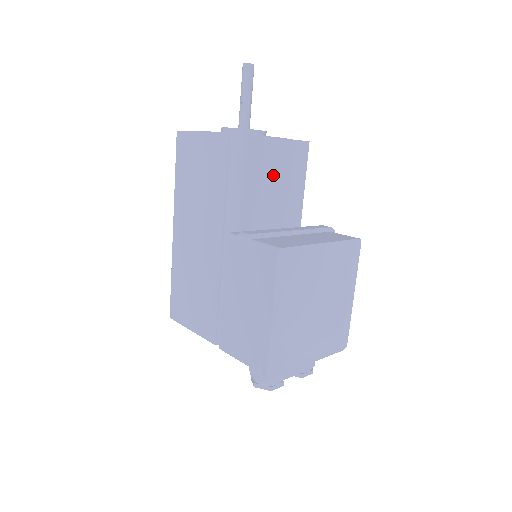
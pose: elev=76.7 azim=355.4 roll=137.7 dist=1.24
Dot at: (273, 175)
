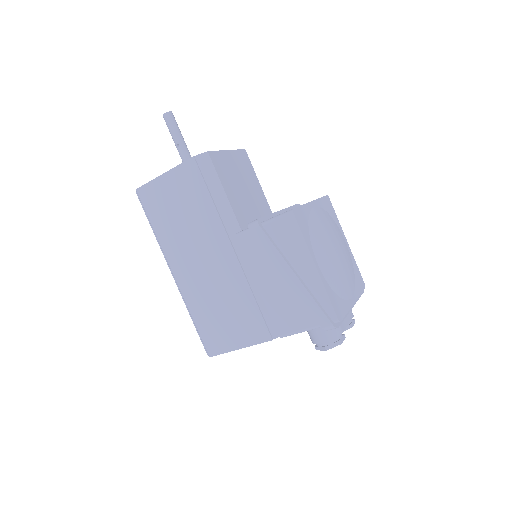
Dot at: (238, 180)
